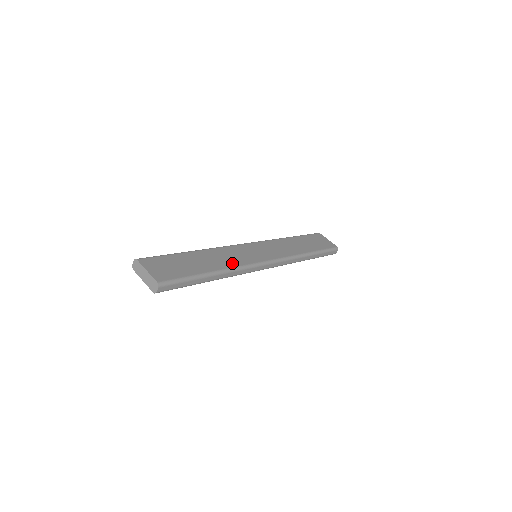
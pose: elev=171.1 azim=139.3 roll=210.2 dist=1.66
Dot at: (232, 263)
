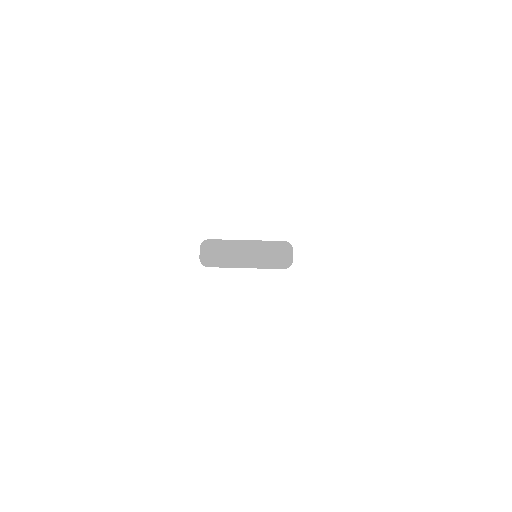
Dot at: occluded
